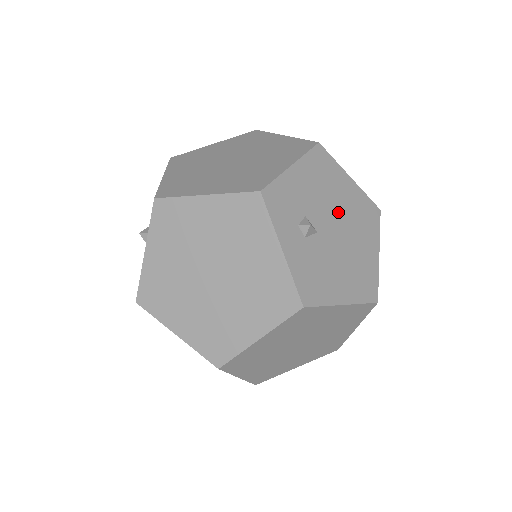
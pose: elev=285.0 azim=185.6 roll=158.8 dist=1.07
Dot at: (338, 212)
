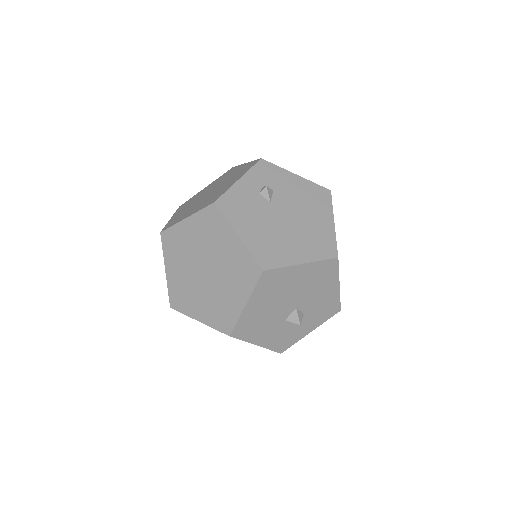
Dot at: (299, 216)
